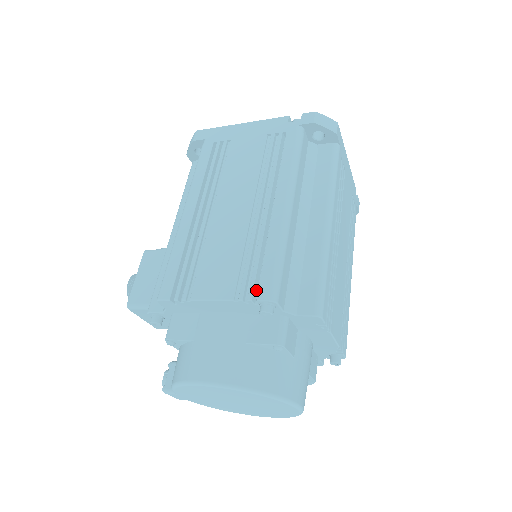
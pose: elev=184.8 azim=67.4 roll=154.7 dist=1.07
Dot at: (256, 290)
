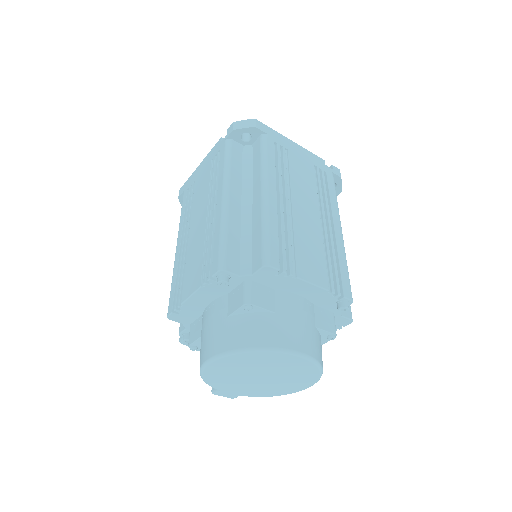
Dot at: occluded
